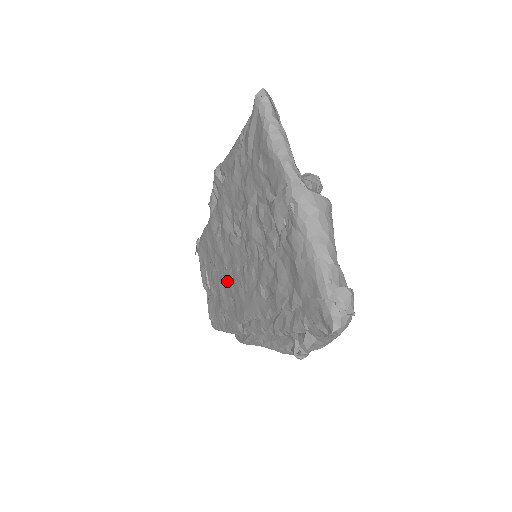
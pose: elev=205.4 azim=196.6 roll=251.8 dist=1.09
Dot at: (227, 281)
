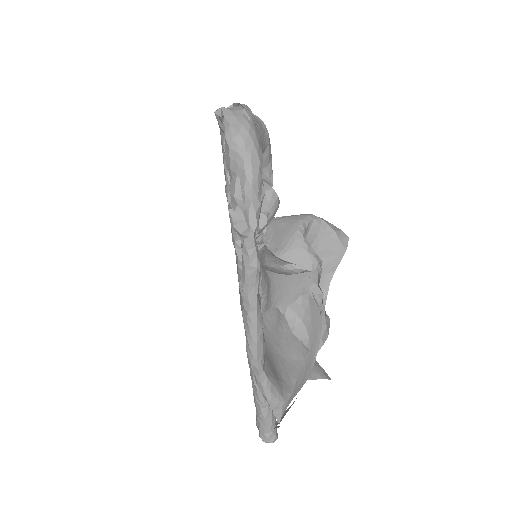
Dot at: occluded
